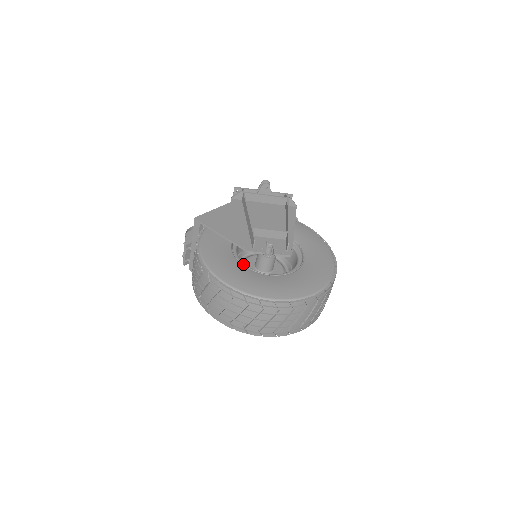
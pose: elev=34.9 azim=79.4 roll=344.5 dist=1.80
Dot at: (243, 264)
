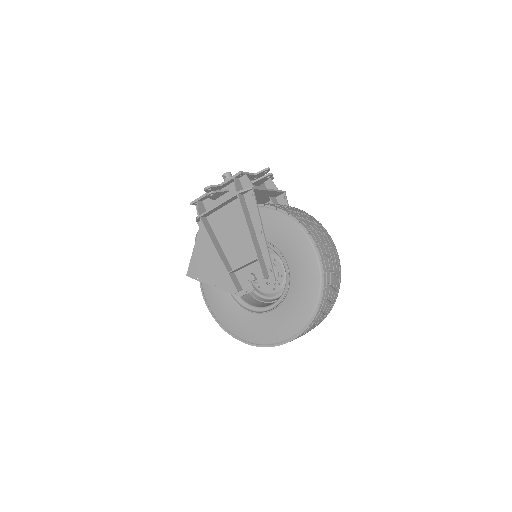
Dot at: (245, 309)
